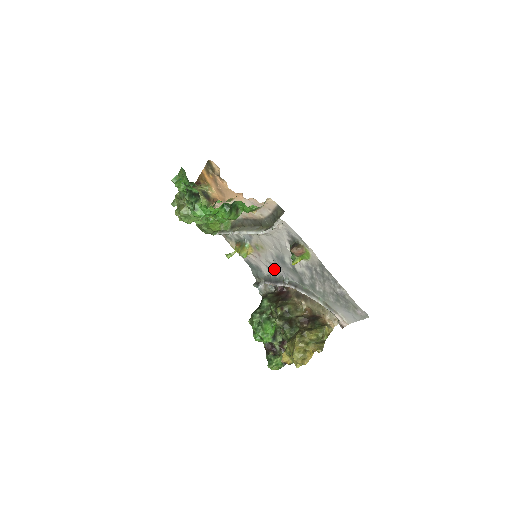
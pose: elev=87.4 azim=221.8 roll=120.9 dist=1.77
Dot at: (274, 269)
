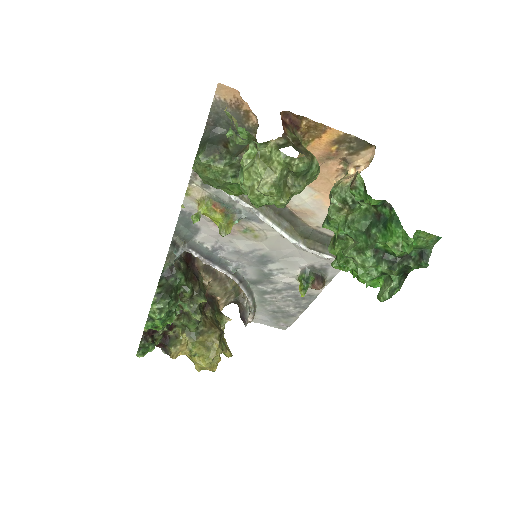
Dot at: (231, 253)
